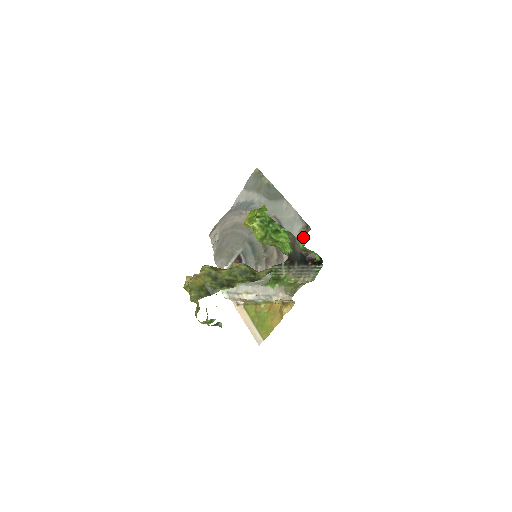
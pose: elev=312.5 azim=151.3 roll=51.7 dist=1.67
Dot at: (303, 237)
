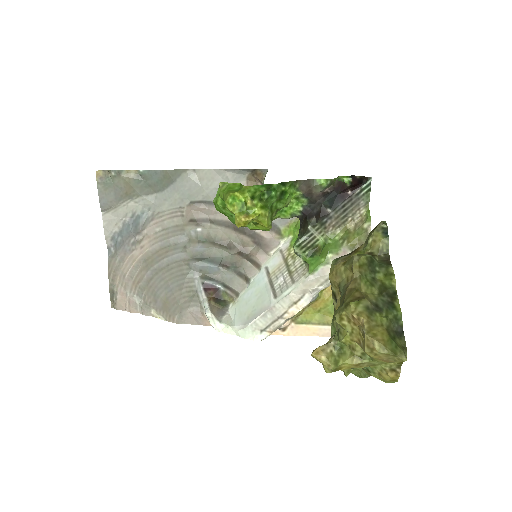
Dot at: occluded
